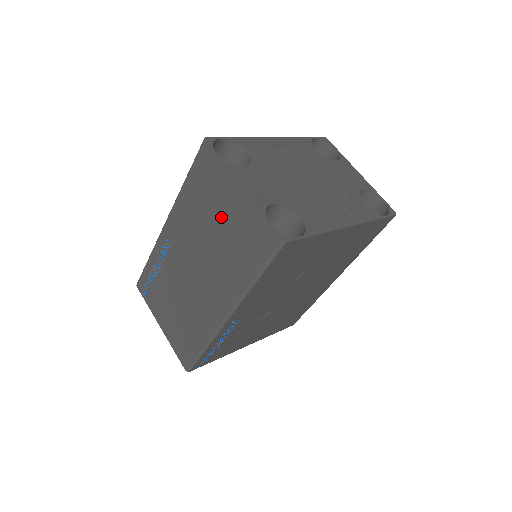
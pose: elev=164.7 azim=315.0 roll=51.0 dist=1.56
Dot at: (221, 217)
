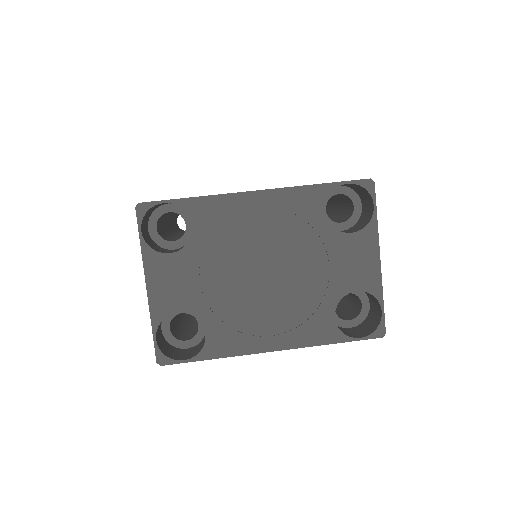
Dot at: occluded
